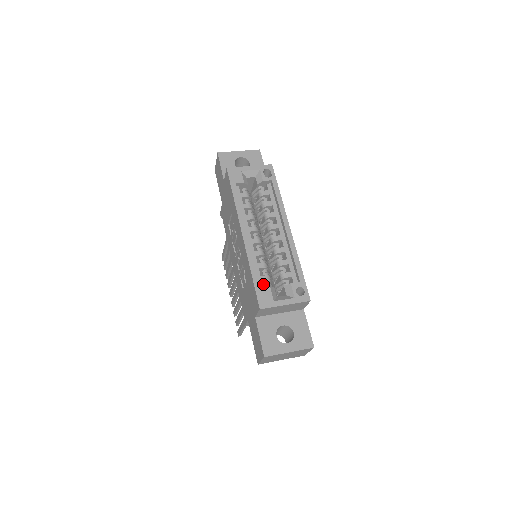
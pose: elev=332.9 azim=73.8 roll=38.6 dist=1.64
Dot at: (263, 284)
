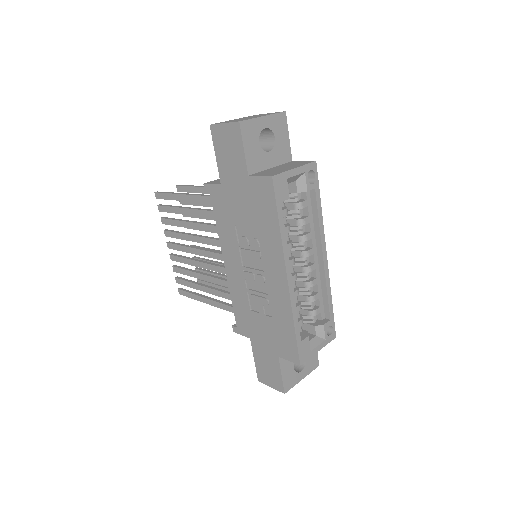
Dot at: occluded
